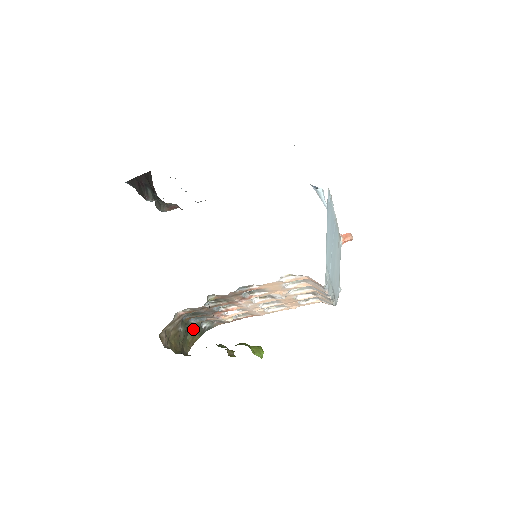
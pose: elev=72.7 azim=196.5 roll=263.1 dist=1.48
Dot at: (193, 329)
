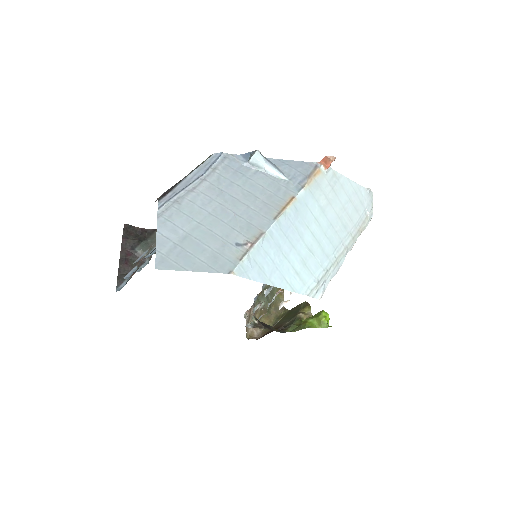
Dot at: occluded
